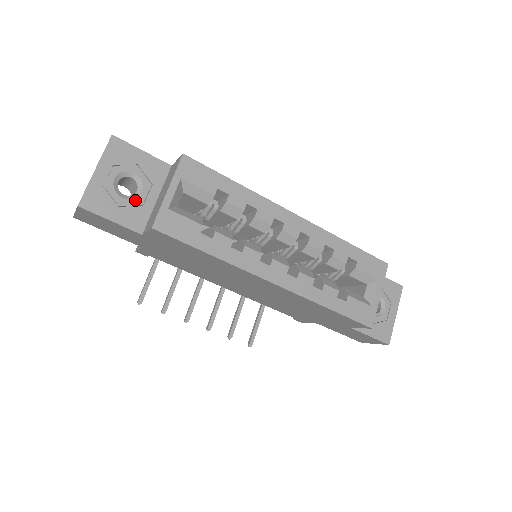
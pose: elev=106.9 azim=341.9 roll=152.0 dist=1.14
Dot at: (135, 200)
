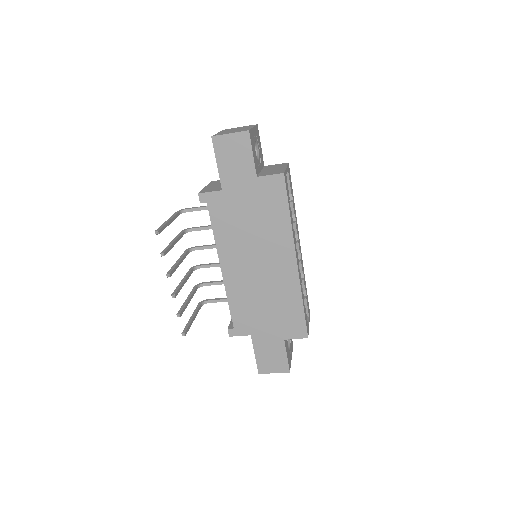
Dot at: (257, 159)
